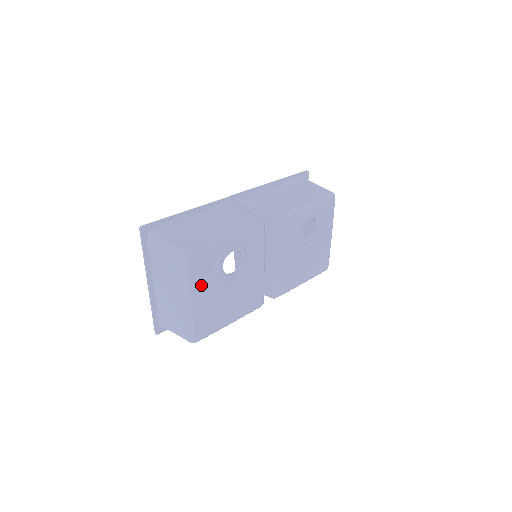
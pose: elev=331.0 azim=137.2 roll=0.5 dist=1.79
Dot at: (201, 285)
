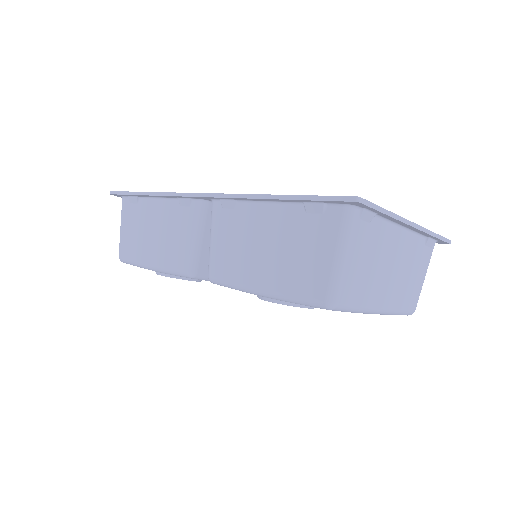
Dot at: occluded
